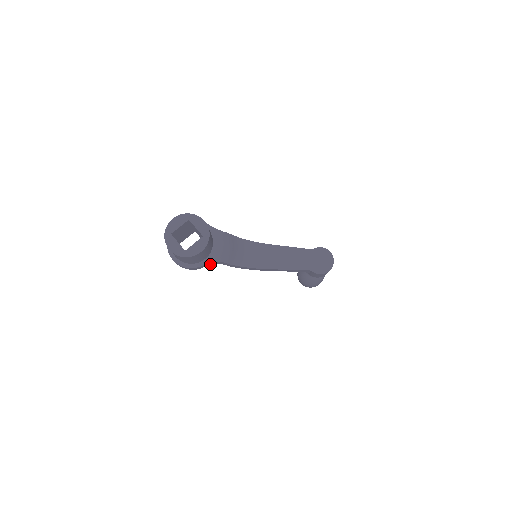
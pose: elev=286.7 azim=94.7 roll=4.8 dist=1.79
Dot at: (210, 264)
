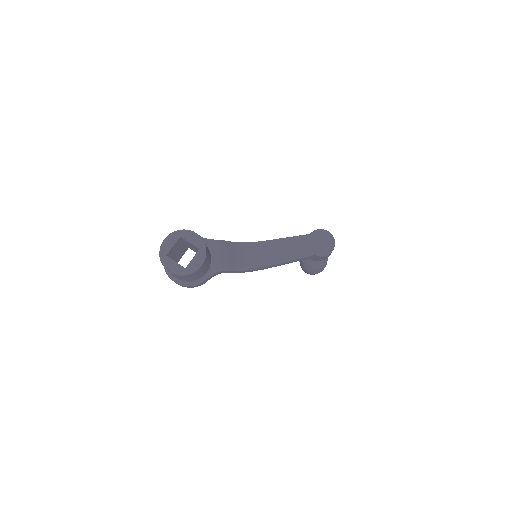
Dot at: (213, 276)
